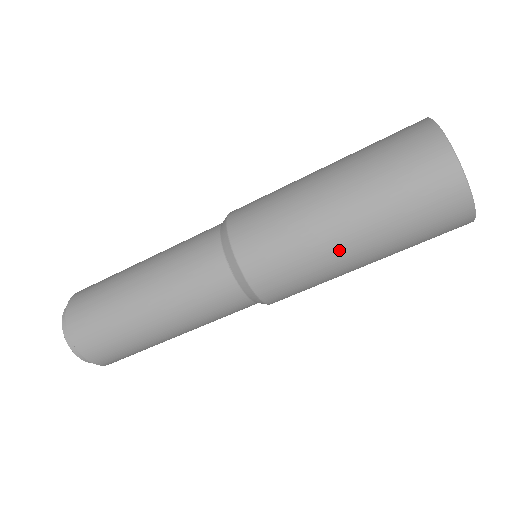
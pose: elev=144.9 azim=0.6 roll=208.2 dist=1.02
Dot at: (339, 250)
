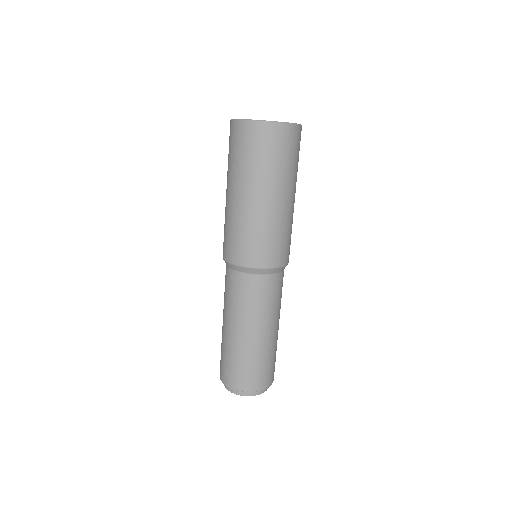
Dot at: (271, 208)
